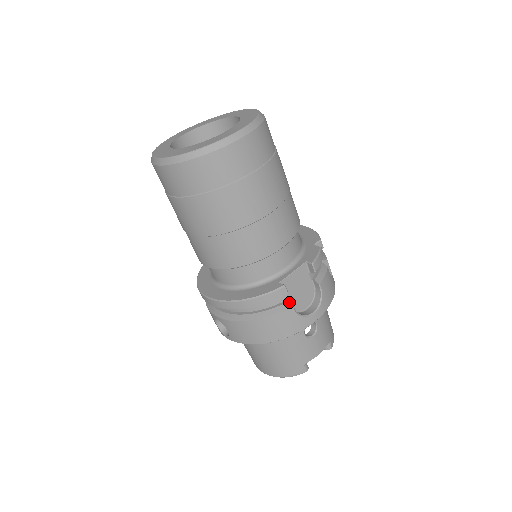
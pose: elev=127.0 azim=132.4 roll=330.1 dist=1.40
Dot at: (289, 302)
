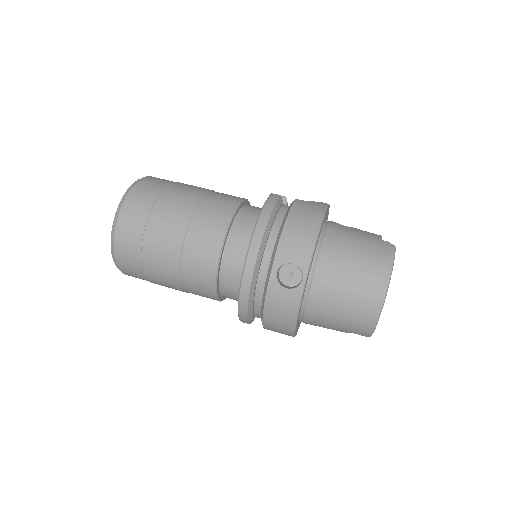
Dot at: occluded
